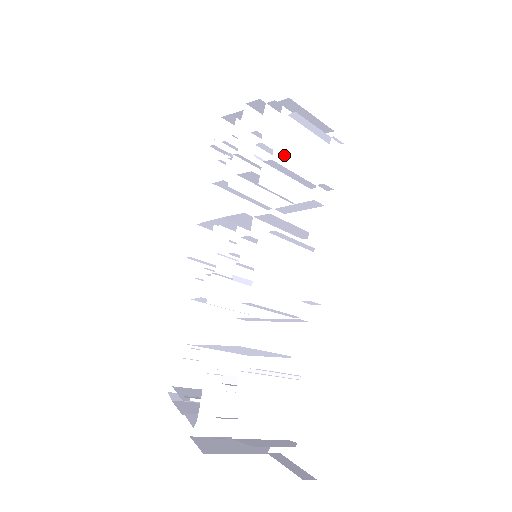
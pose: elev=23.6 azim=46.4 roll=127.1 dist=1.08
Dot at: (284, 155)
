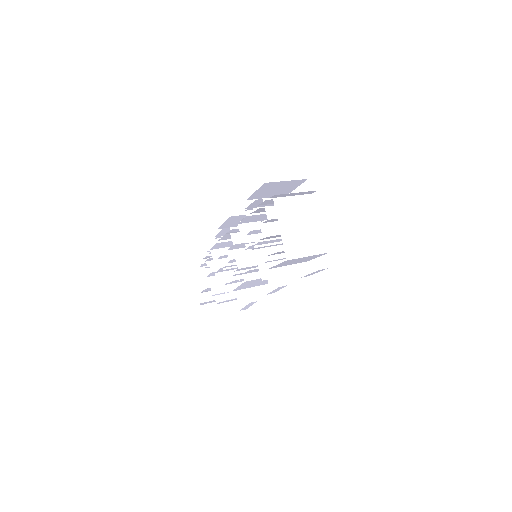
Dot at: (279, 266)
